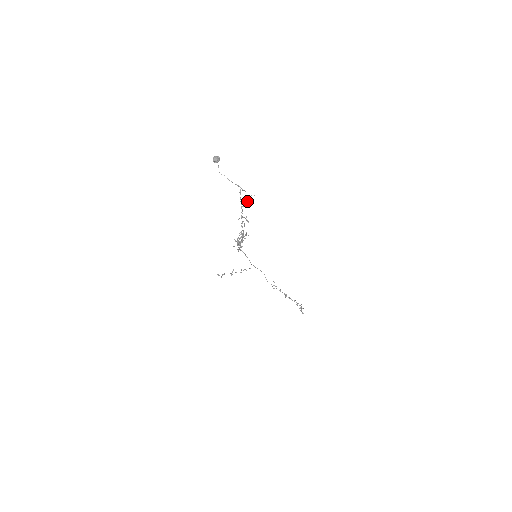
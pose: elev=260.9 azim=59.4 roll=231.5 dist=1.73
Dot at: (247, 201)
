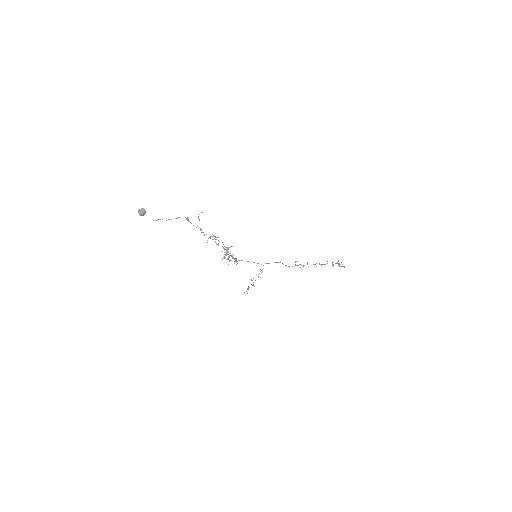
Dot at: occluded
